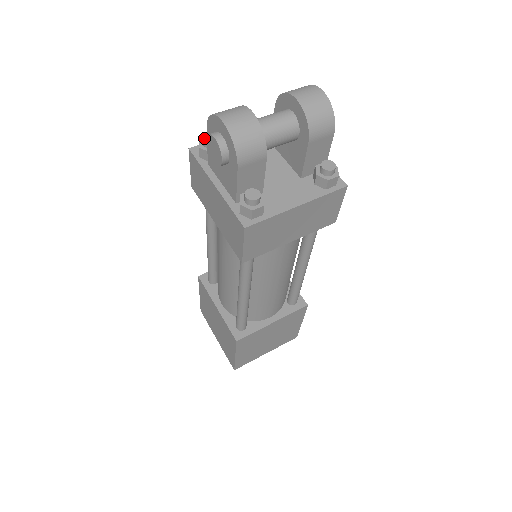
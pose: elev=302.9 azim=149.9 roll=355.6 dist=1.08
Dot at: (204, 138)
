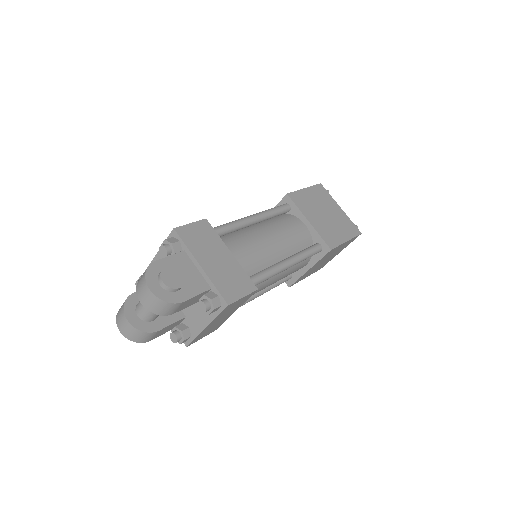
Dot at: occluded
